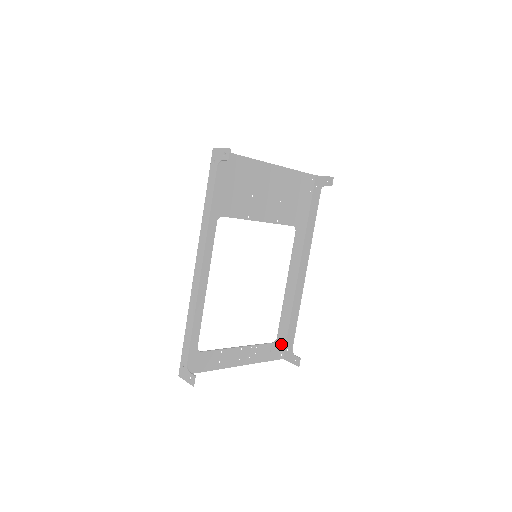
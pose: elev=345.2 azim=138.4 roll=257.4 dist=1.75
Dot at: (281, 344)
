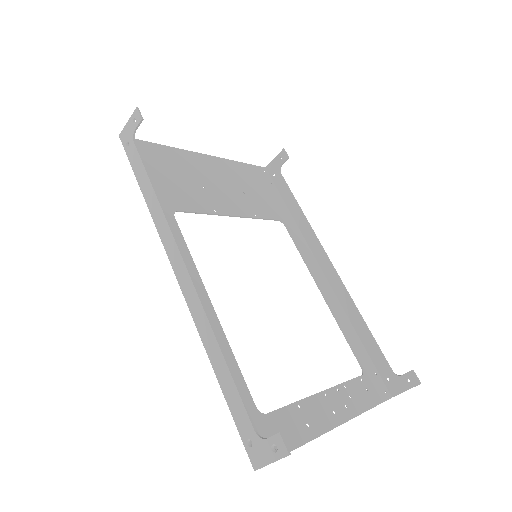
Dot at: (373, 375)
